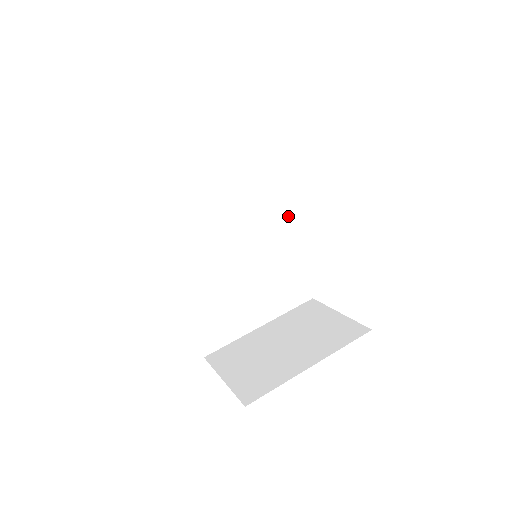
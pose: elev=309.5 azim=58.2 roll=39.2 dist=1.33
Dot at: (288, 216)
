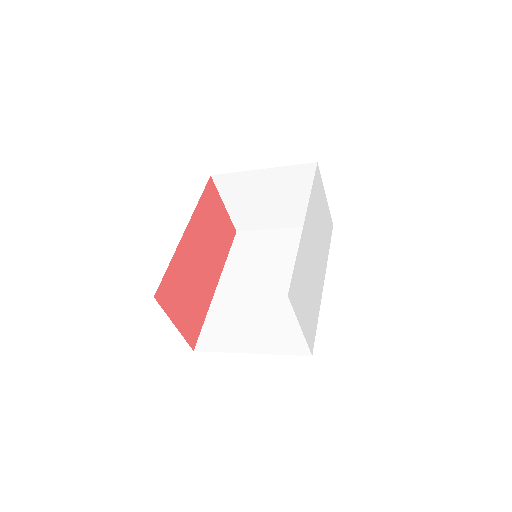
Dot at: occluded
